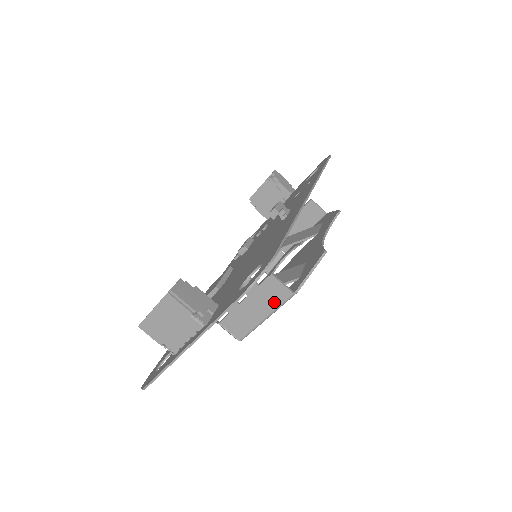
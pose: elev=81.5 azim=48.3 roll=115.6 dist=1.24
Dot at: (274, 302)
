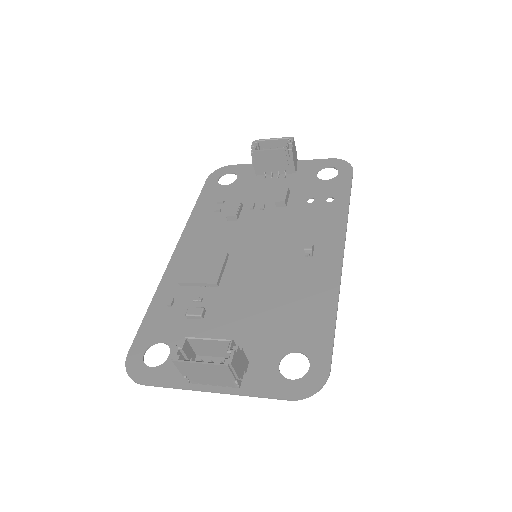
Dot at: occluded
